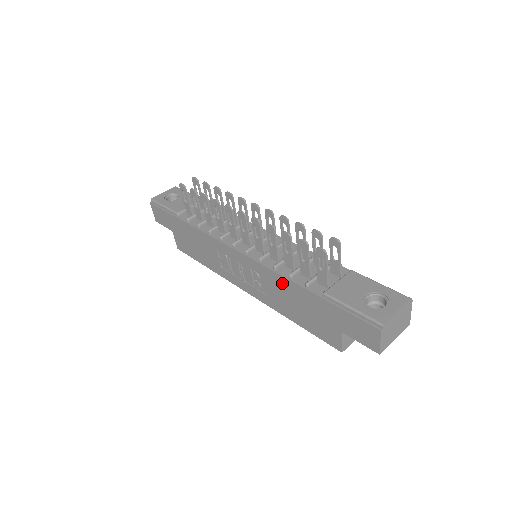
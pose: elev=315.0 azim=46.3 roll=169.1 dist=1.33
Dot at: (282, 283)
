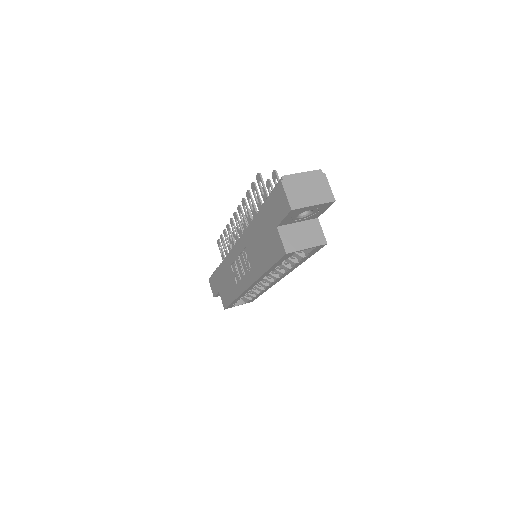
Dot at: (250, 234)
